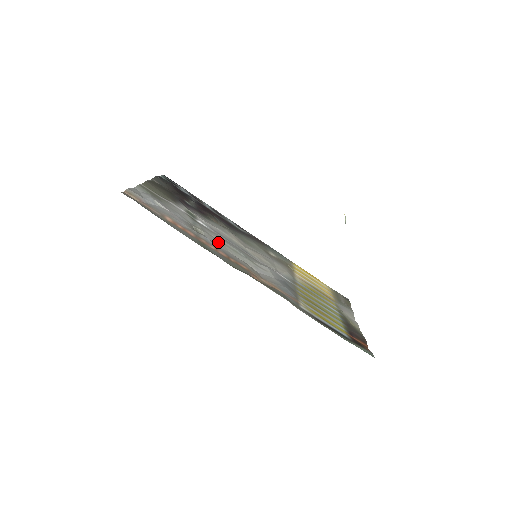
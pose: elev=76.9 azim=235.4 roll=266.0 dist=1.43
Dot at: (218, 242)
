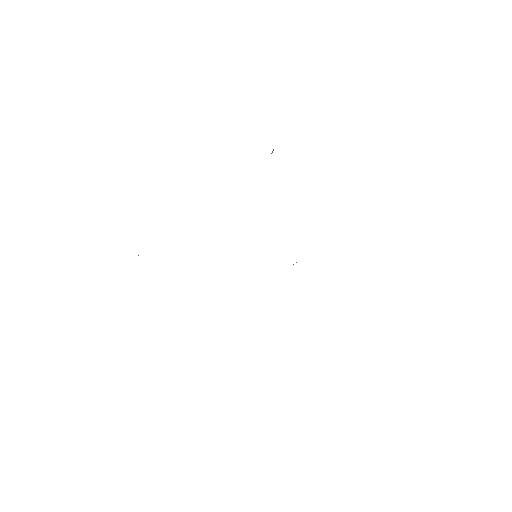
Dot at: occluded
